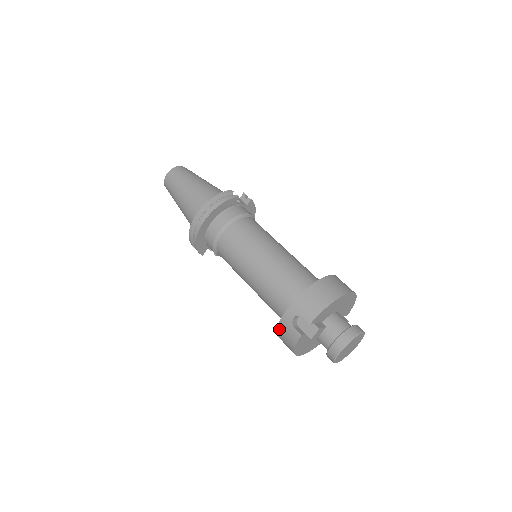
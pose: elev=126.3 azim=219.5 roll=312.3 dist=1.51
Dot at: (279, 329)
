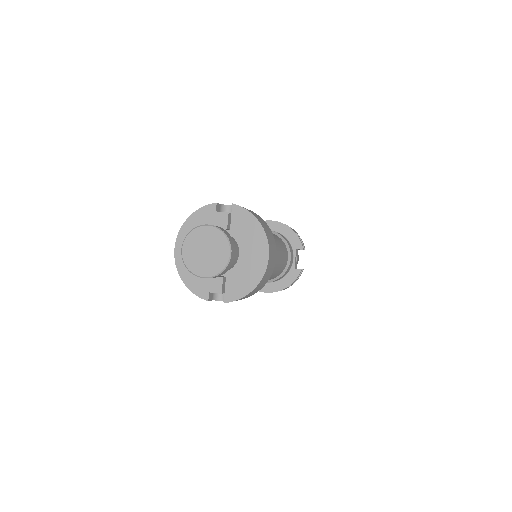
Dot at: occluded
